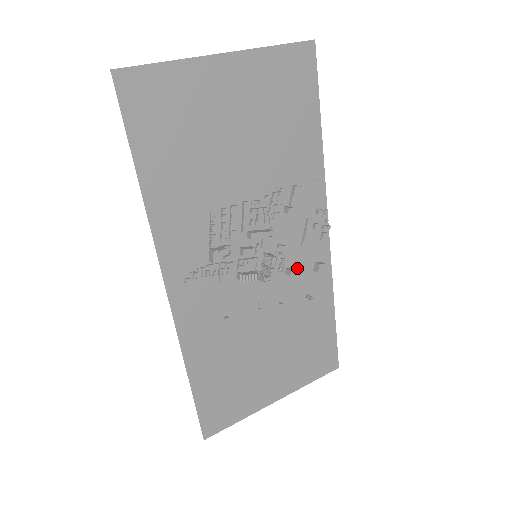
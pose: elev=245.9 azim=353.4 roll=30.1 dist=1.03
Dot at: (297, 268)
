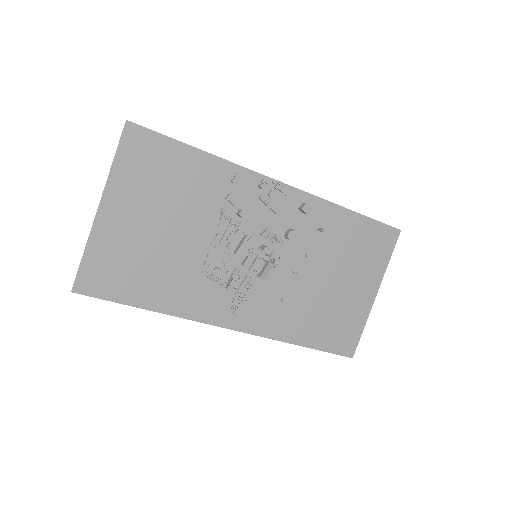
Dot at: (291, 226)
